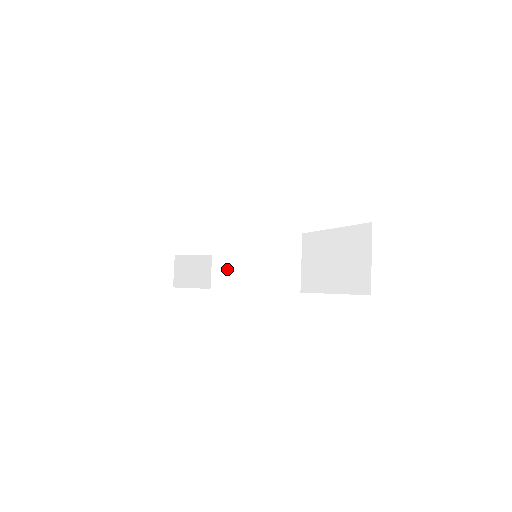
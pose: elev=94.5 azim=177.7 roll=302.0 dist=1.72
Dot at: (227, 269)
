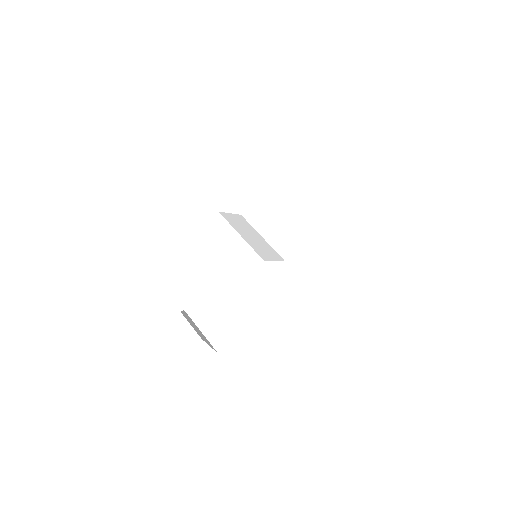
Dot at: (260, 247)
